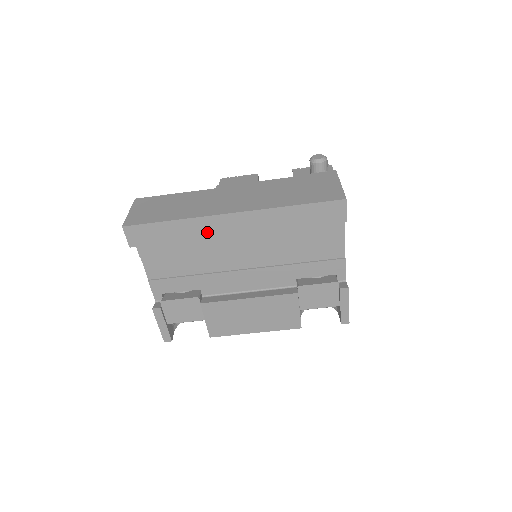
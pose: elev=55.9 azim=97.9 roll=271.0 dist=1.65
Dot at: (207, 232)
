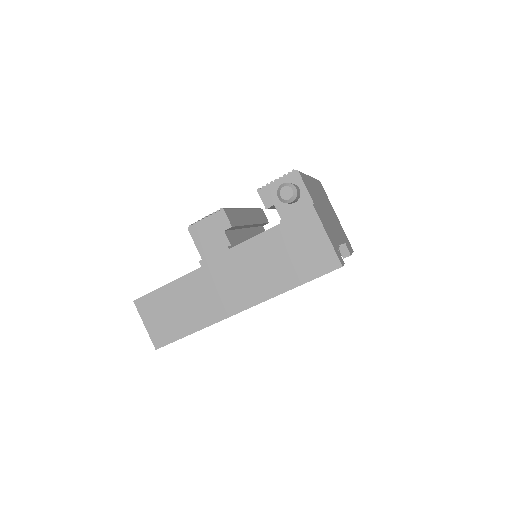
Dot at: occluded
